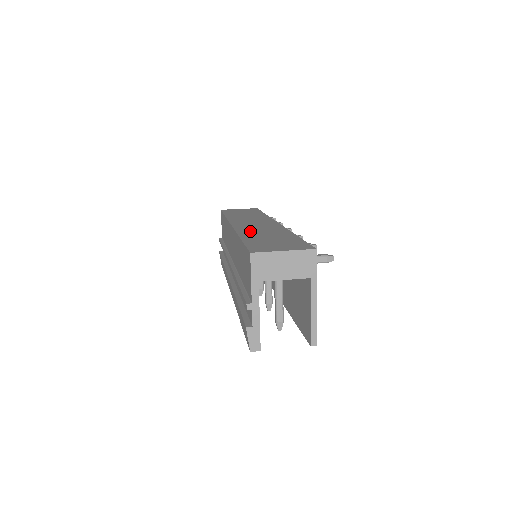
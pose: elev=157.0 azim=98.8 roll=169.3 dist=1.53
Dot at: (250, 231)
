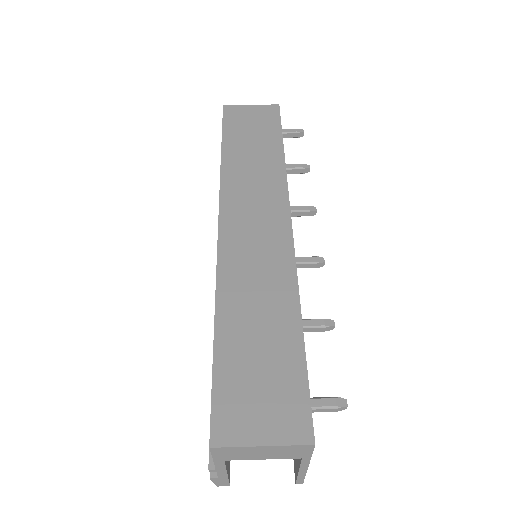
Dot at: (238, 282)
